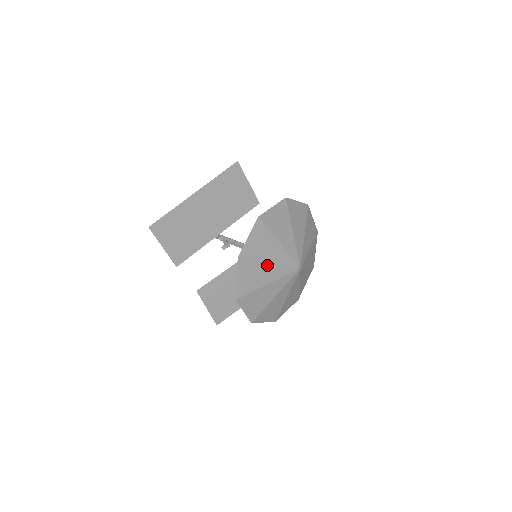
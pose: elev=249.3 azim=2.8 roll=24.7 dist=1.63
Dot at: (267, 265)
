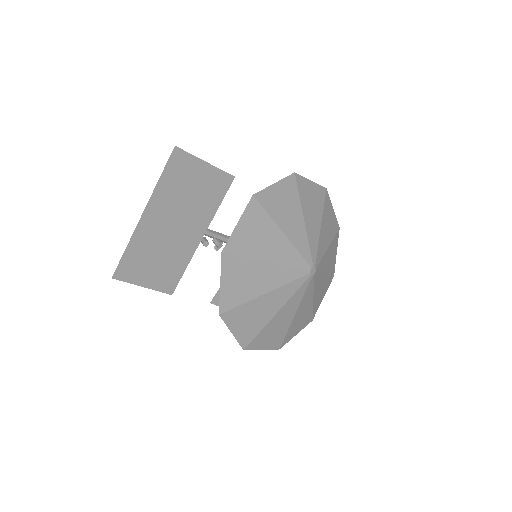
Dot at: (265, 296)
